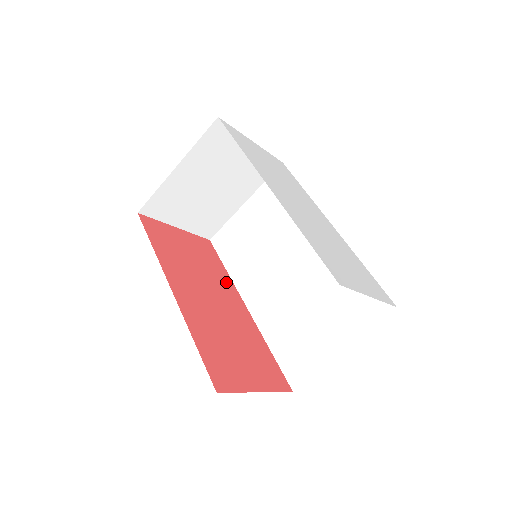
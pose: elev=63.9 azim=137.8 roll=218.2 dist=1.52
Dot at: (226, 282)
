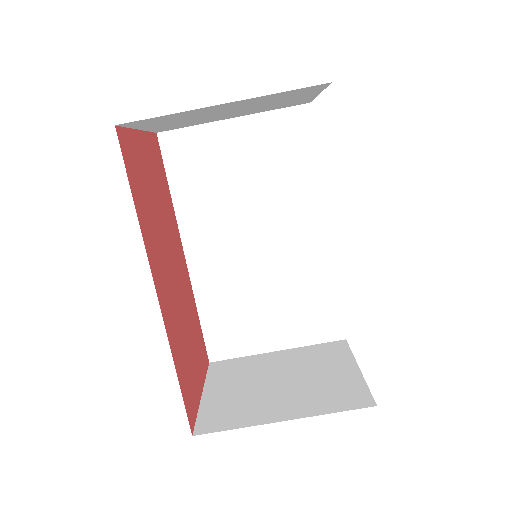
Dot at: (173, 221)
